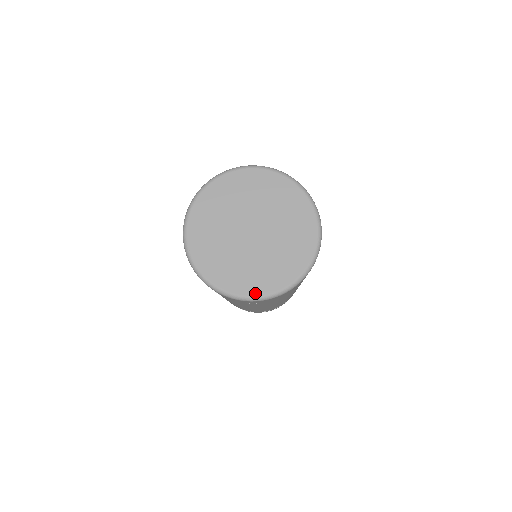
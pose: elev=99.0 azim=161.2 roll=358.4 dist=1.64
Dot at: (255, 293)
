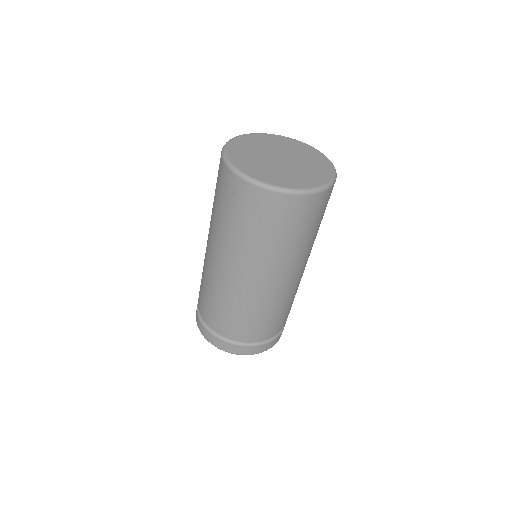
Dot at: (253, 176)
